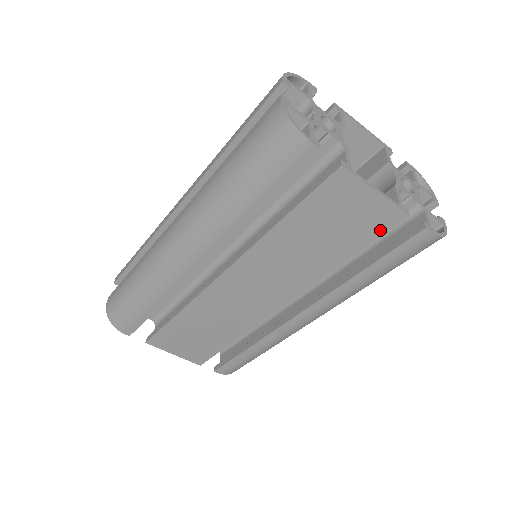
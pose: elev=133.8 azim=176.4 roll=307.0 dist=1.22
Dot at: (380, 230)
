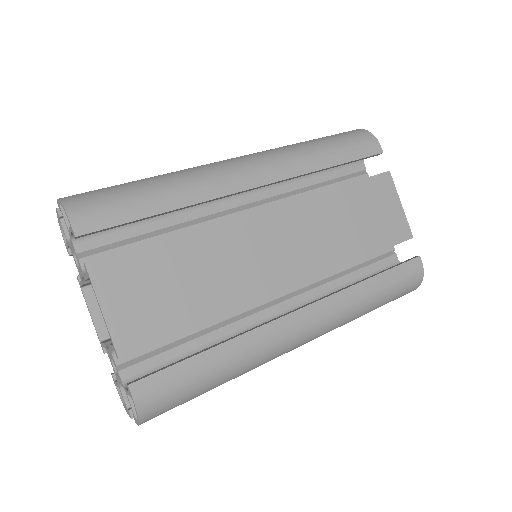
Dot at: (395, 239)
